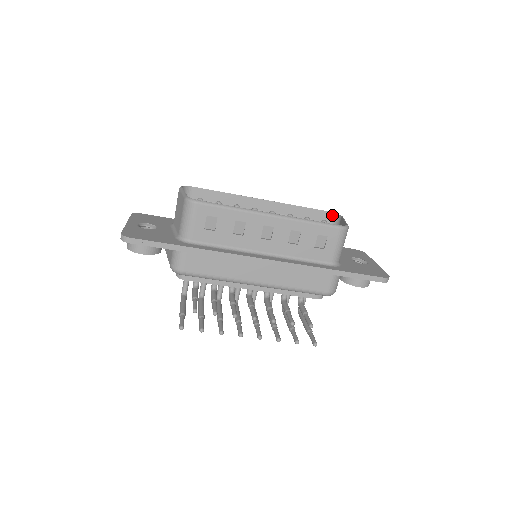
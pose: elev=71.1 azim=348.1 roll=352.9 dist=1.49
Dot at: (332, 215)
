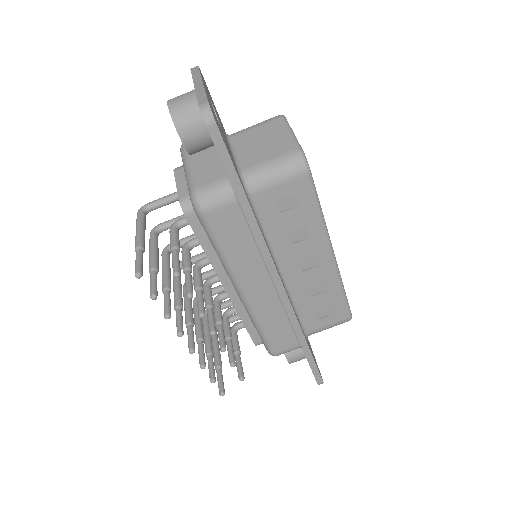
Dot at: occluded
